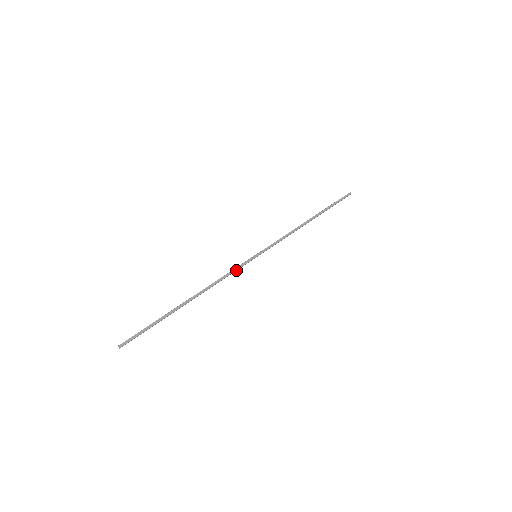
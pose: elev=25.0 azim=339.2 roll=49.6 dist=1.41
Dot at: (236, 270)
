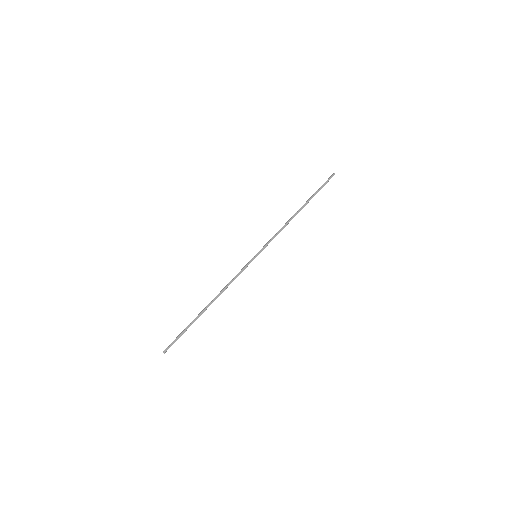
Dot at: (241, 272)
